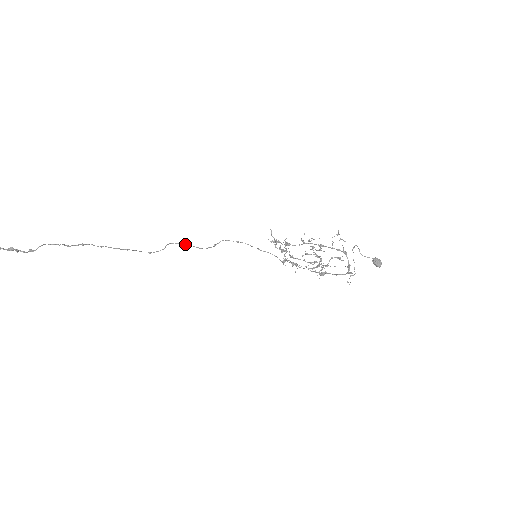
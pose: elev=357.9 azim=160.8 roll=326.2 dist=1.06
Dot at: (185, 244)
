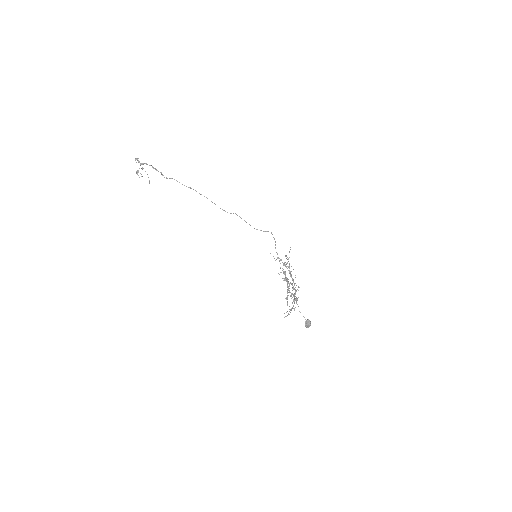
Dot at: occluded
